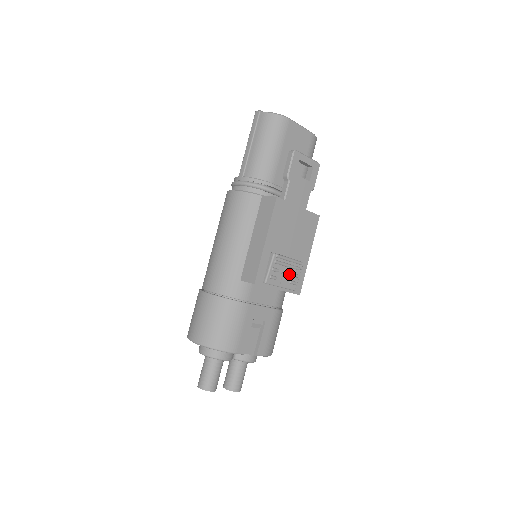
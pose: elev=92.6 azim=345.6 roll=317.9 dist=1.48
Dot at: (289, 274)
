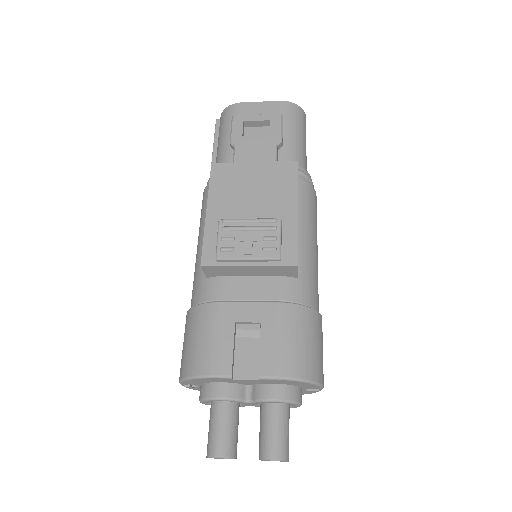
Dot at: (257, 239)
